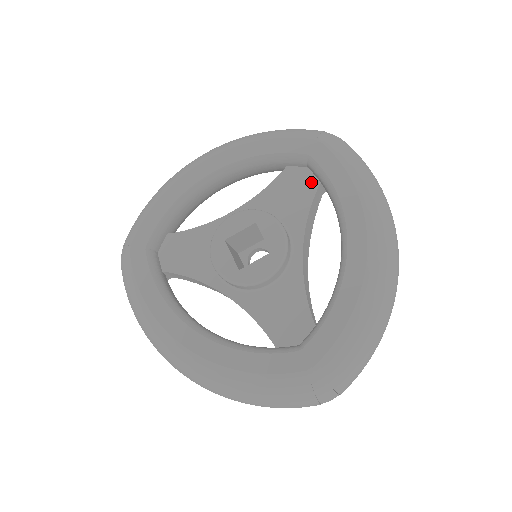
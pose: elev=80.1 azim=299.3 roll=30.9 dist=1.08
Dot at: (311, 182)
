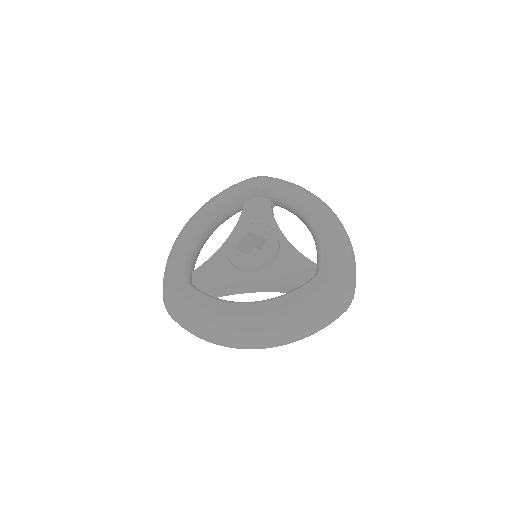
Dot at: (264, 202)
